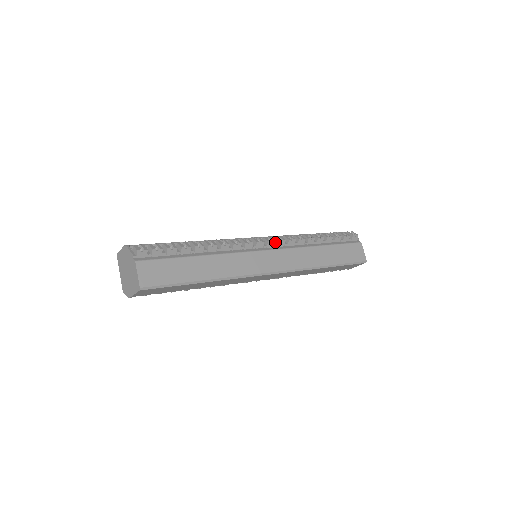
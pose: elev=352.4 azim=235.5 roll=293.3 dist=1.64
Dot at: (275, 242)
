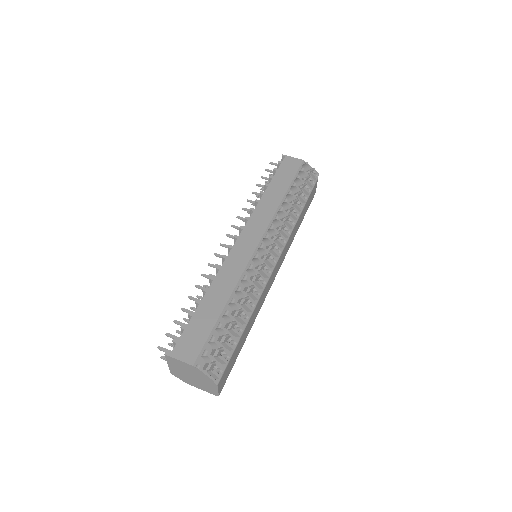
Dot at: (278, 245)
